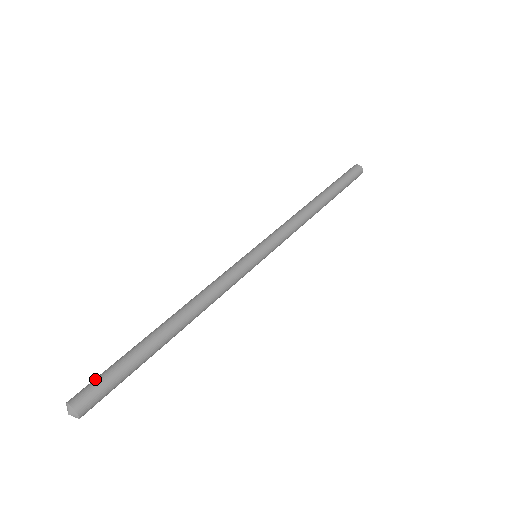
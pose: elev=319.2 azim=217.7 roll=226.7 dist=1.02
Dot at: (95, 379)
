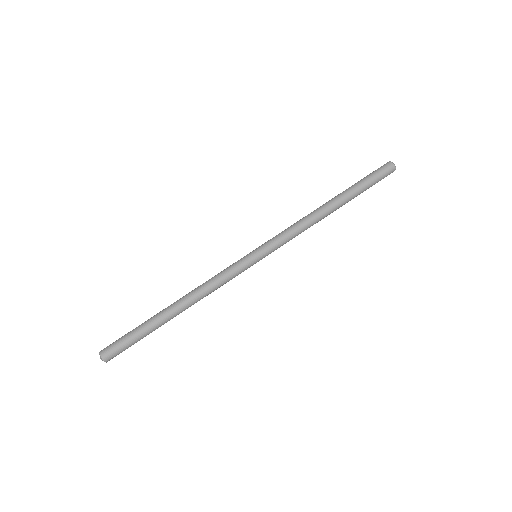
Dot at: (118, 339)
